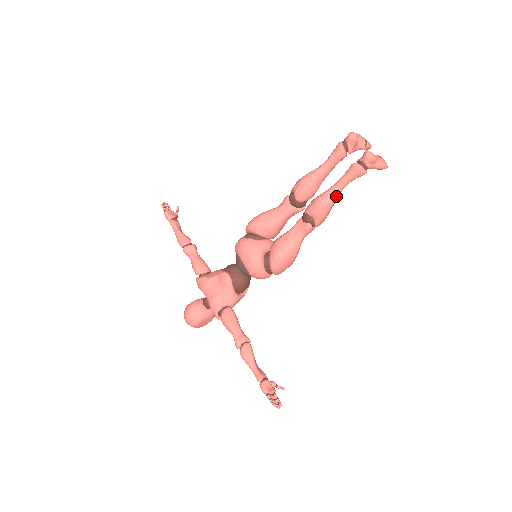
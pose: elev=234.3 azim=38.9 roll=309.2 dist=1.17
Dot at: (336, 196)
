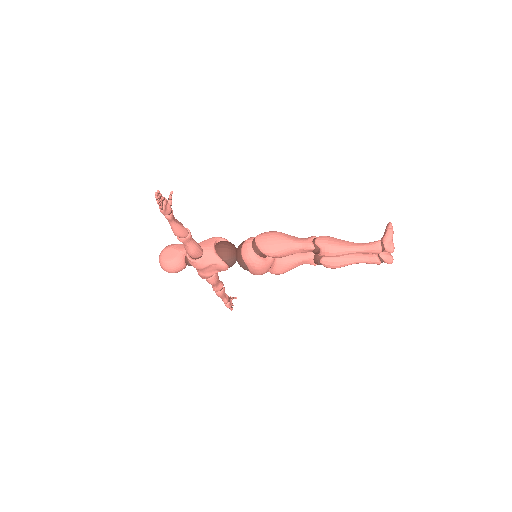
Dot at: (350, 263)
